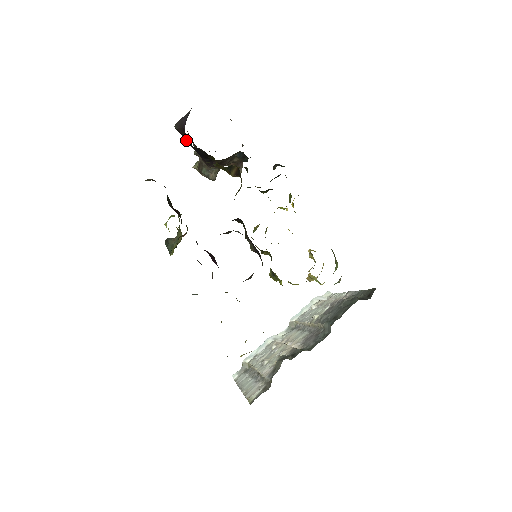
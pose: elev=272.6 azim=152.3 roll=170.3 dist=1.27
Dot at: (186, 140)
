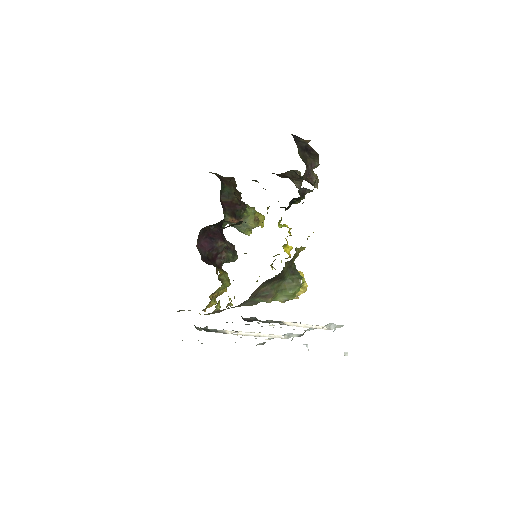
Dot at: occluded
